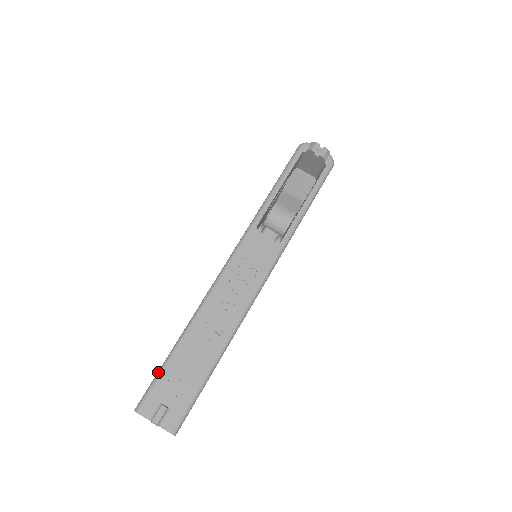
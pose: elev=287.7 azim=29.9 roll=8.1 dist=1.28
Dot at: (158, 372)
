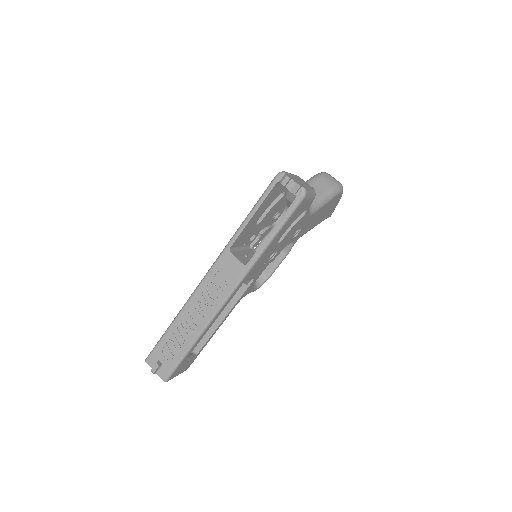
Dot at: (159, 340)
